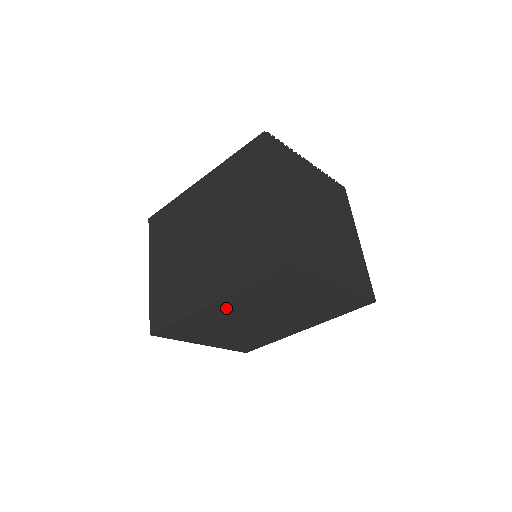
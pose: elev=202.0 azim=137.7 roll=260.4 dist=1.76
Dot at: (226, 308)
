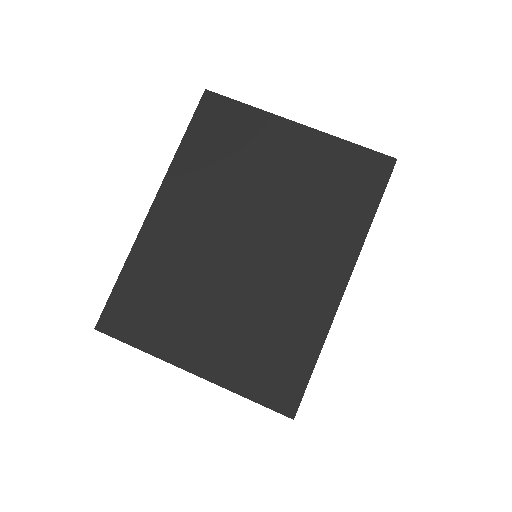
Dot at: occluded
